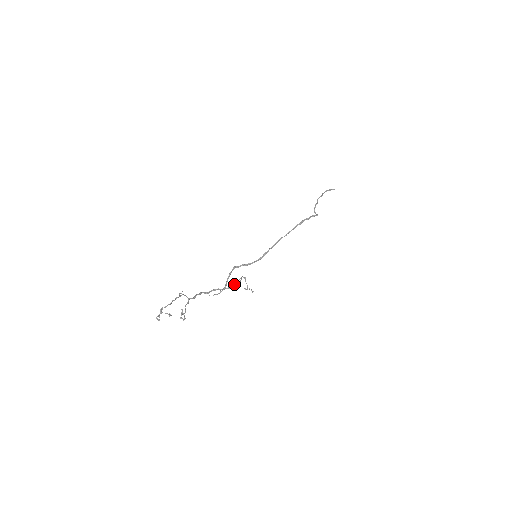
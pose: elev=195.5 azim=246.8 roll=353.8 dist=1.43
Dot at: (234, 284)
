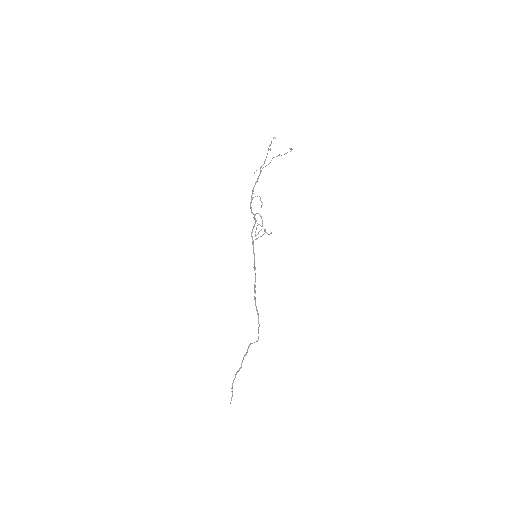
Dot at: (262, 221)
